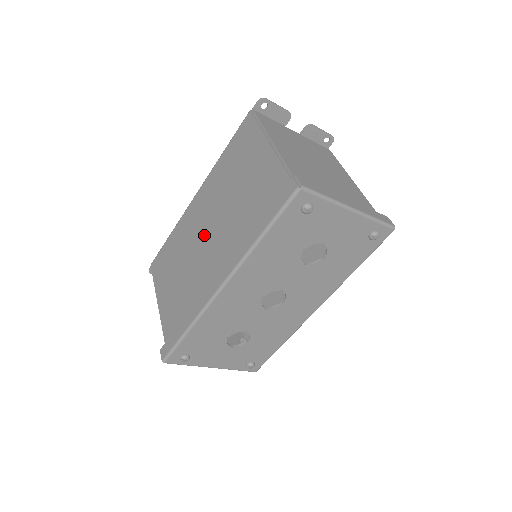
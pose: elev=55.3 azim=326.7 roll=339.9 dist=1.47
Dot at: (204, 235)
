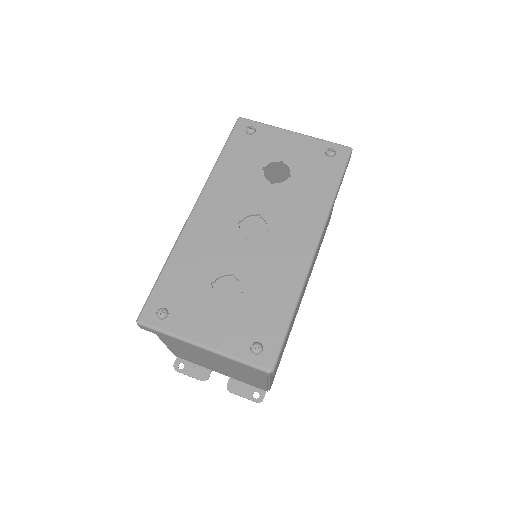
Dot at: occluded
